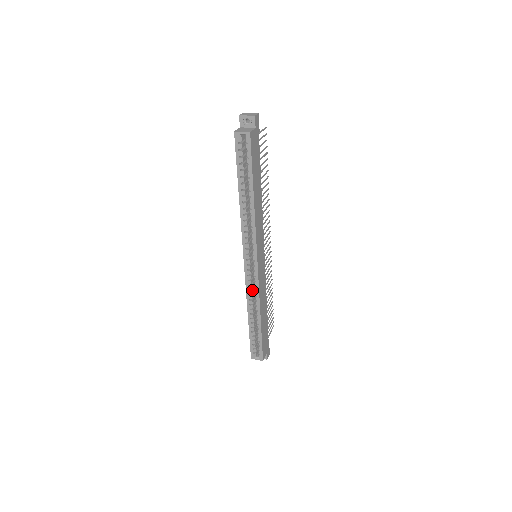
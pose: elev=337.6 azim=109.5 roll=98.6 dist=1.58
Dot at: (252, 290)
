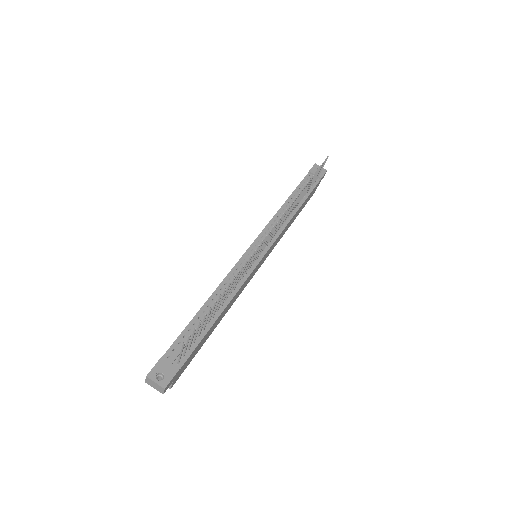
Dot at: occluded
